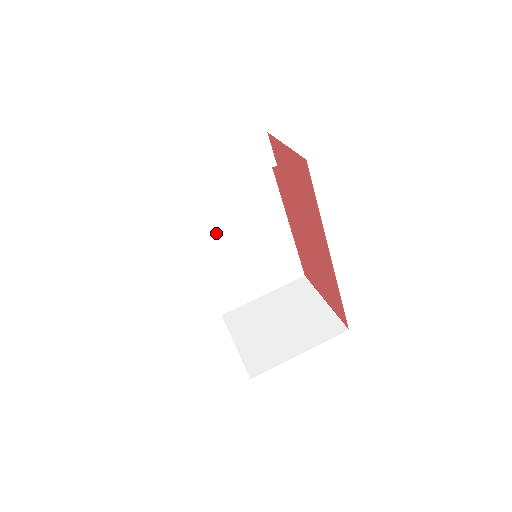
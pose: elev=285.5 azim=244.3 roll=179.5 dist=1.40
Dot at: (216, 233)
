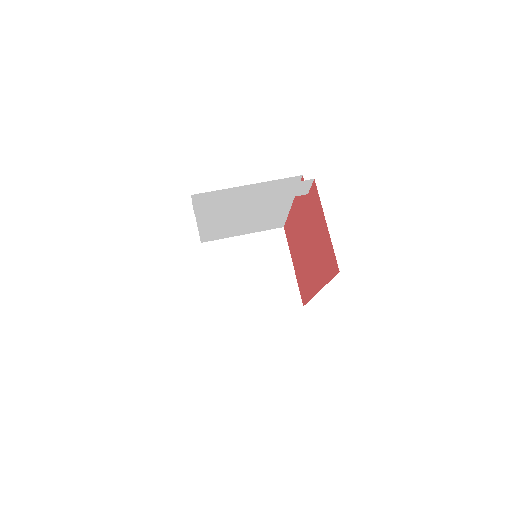
Dot at: occluded
